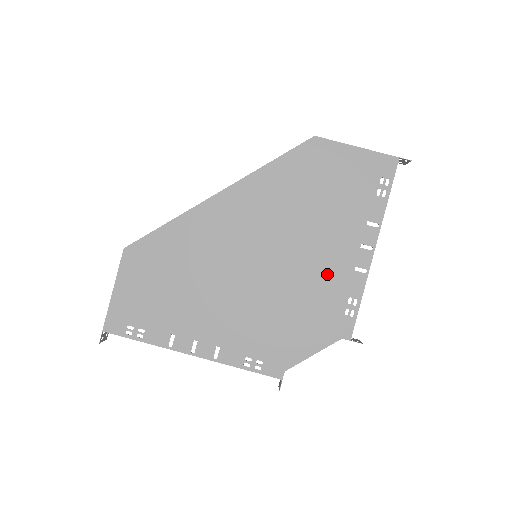
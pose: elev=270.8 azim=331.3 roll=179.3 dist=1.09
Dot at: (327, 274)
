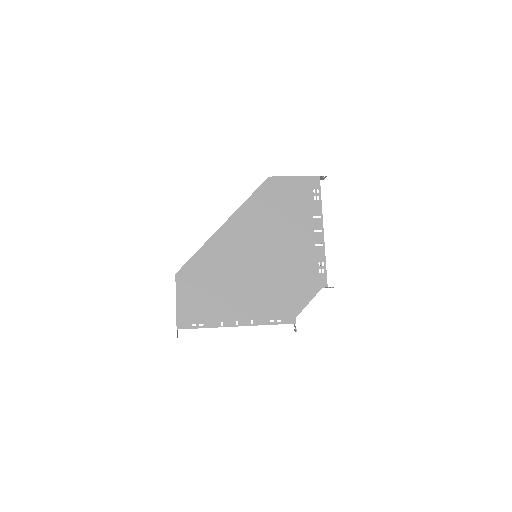
Dot at: (301, 253)
